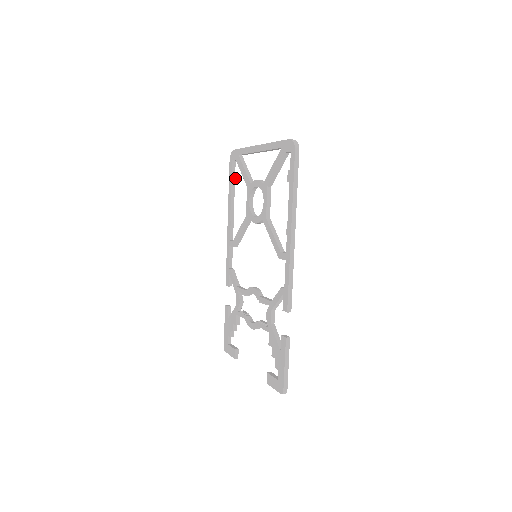
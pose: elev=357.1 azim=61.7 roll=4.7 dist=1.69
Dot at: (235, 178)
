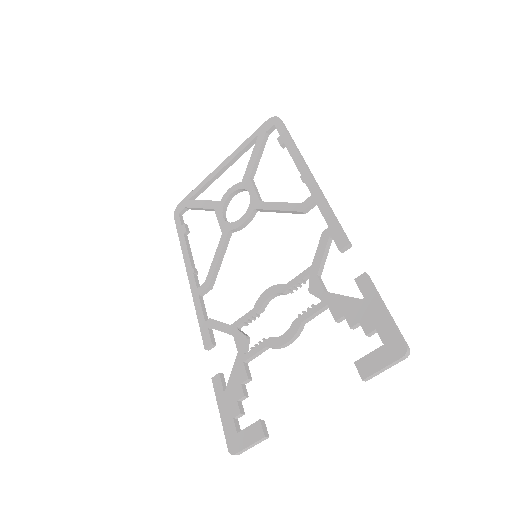
Dot at: (187, 227)
